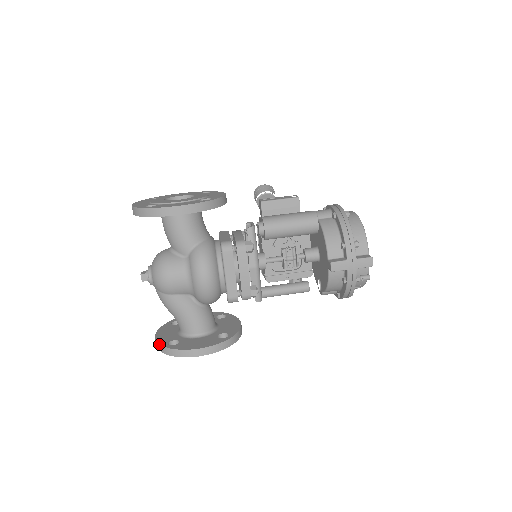
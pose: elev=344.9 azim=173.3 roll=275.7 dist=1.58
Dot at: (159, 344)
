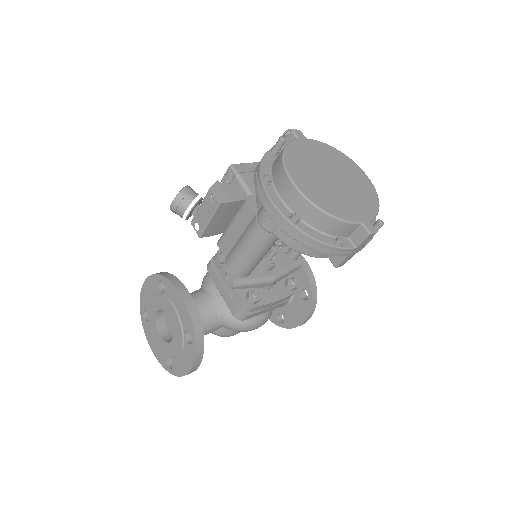
Dot at: occluded
